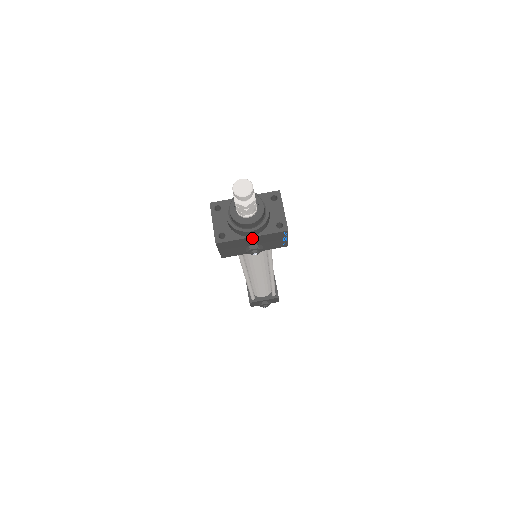
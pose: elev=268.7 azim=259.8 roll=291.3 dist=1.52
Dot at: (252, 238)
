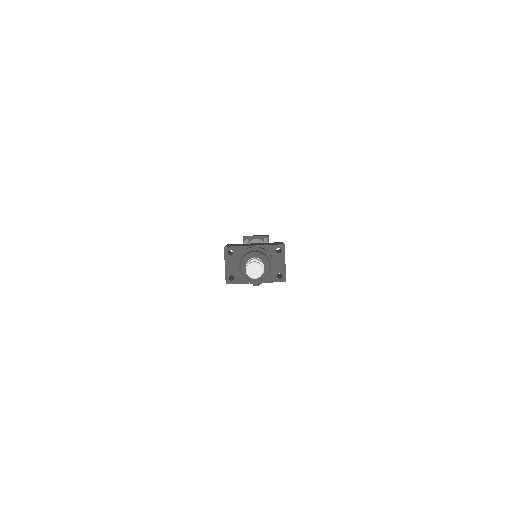
Dot at: occluded
